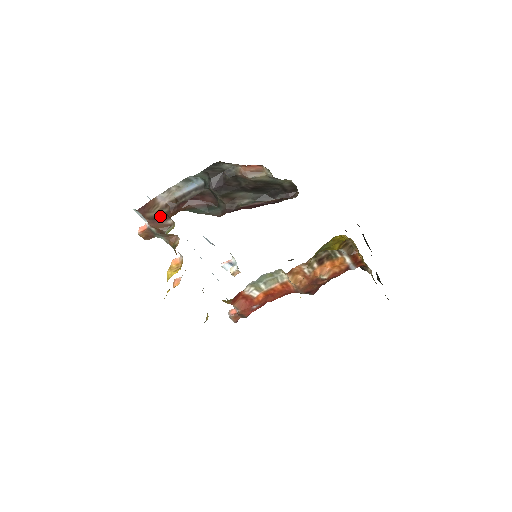
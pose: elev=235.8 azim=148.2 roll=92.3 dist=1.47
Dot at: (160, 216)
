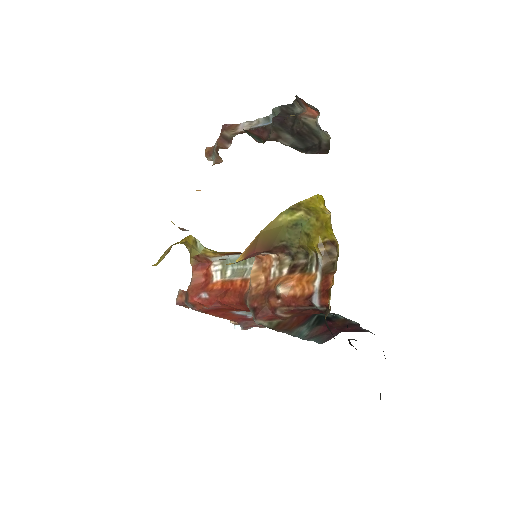
Dot at: (229, 139)
